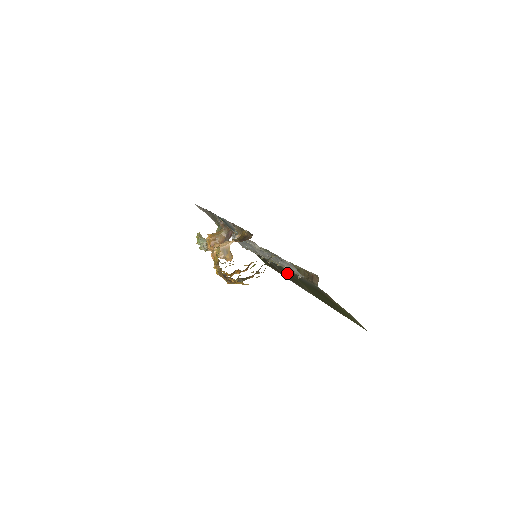
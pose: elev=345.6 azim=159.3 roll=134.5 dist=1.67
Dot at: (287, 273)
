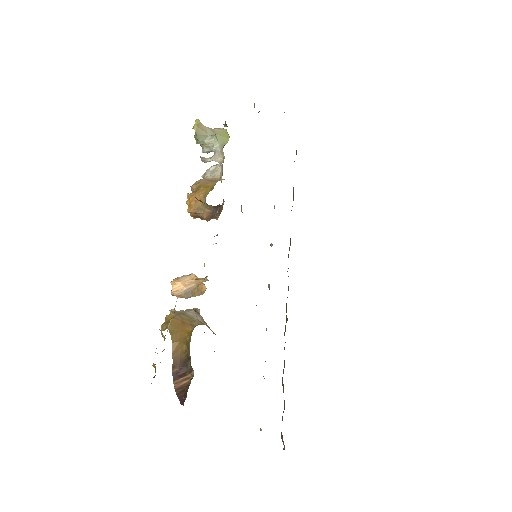
Dot at: occluded
